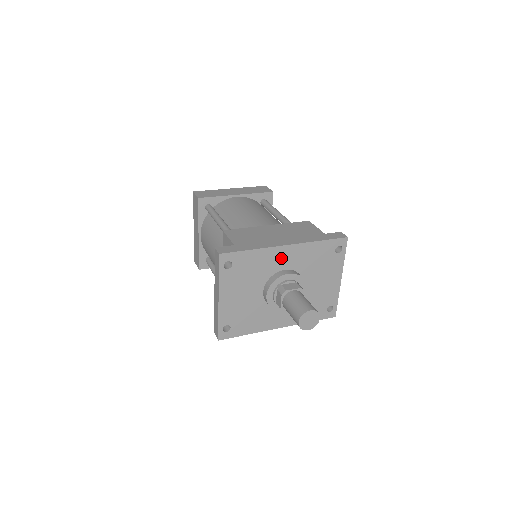
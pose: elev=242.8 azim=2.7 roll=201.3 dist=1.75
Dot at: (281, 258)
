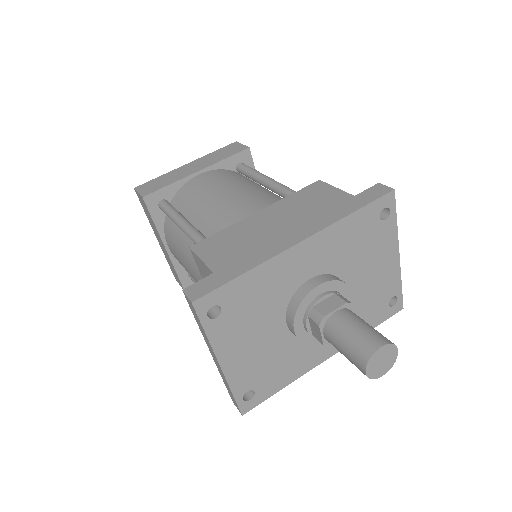
Dot at: (298, 265)
